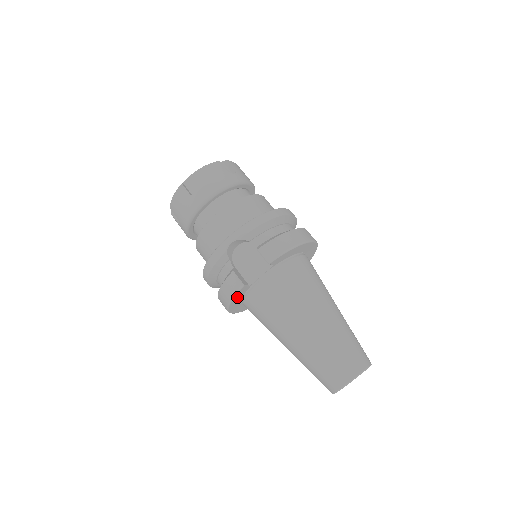
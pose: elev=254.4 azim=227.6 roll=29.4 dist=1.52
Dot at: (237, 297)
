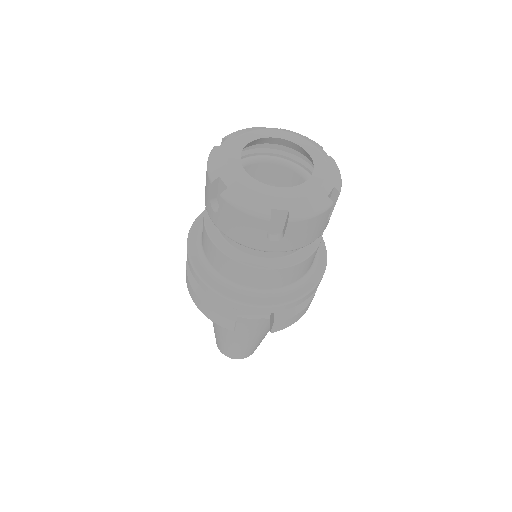
Dot at: occluded
